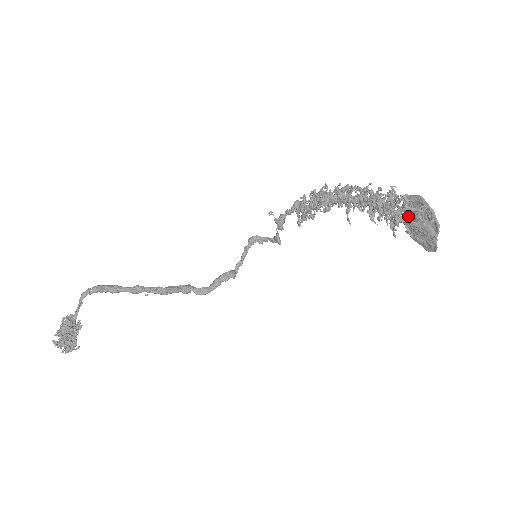
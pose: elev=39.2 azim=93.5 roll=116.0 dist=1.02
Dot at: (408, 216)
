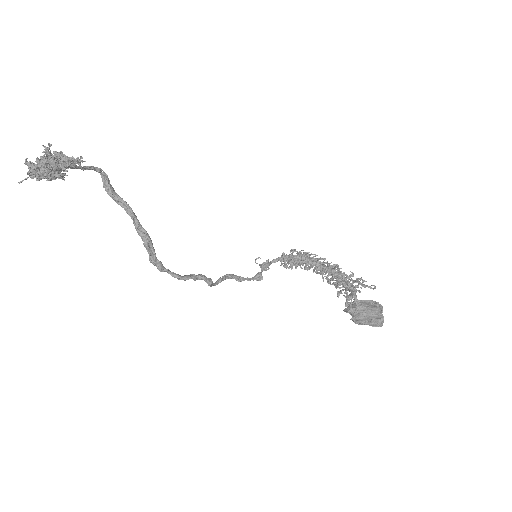
Dot at: (358, 301)
